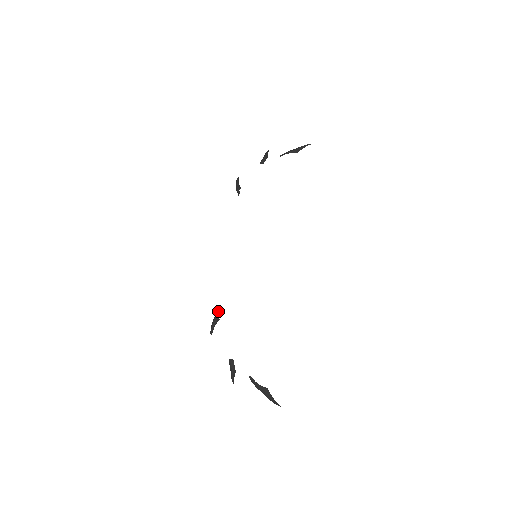
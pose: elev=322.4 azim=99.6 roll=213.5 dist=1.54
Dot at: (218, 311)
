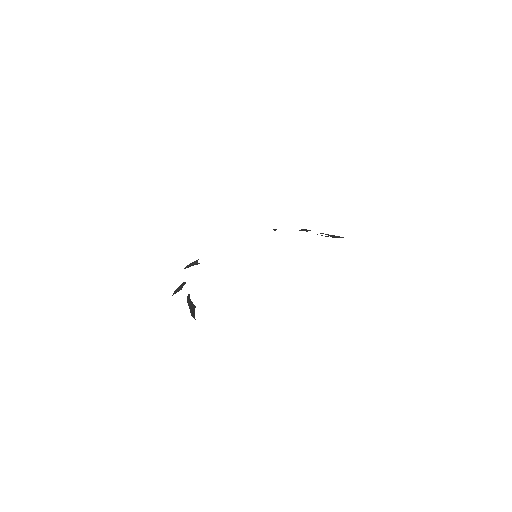
Dot at: occluded
